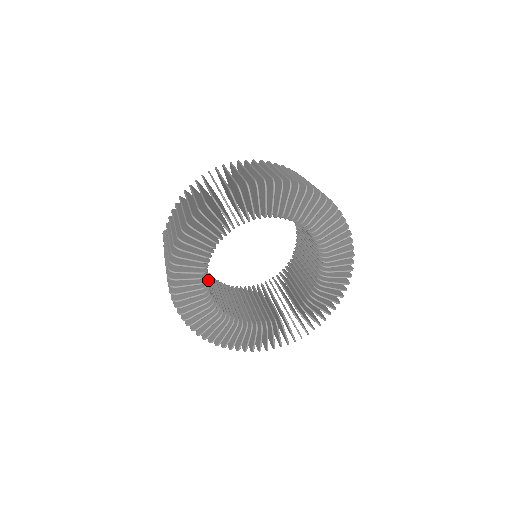
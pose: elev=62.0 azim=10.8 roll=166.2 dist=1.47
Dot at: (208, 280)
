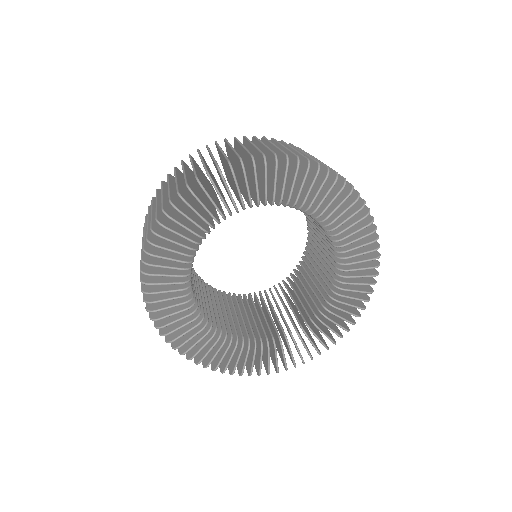
Dot at: (206, 297)
